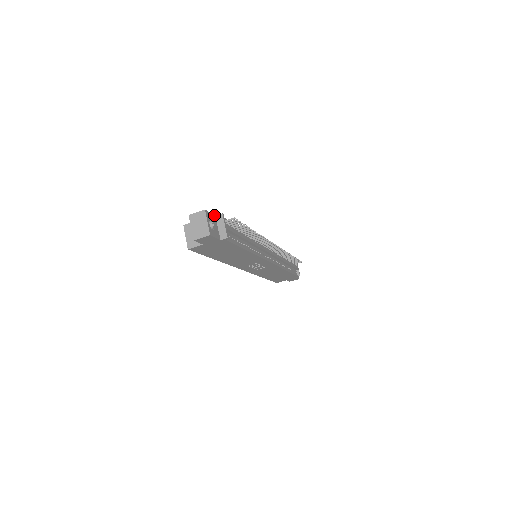
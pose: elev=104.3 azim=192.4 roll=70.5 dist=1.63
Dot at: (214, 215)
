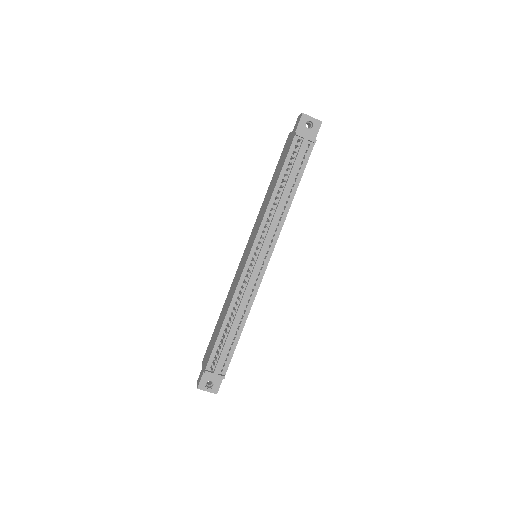
Dot at: (203, 373)
